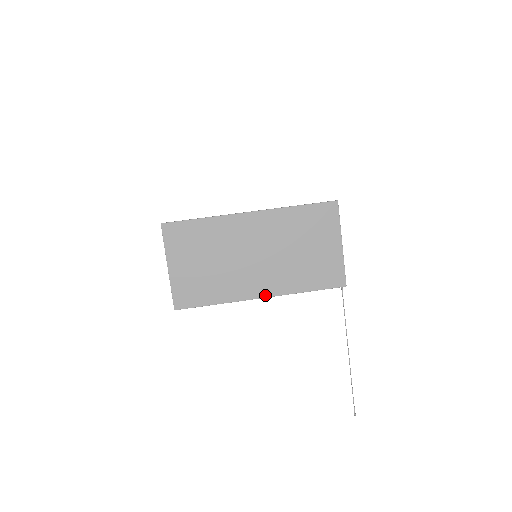
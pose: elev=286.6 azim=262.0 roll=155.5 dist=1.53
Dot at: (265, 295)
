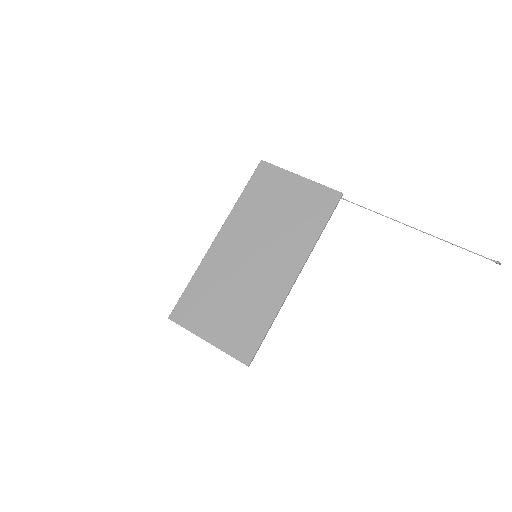
Dot at: (297, 271)
